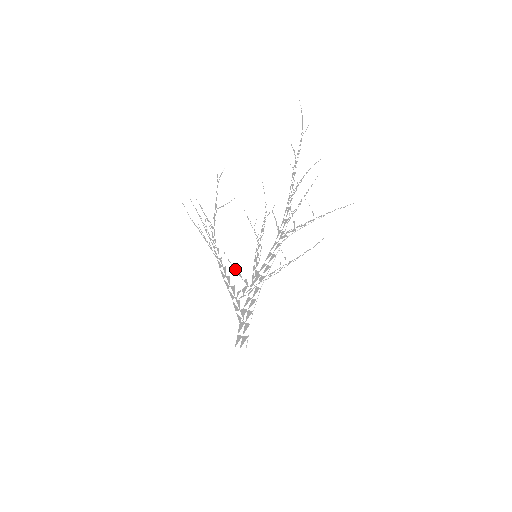
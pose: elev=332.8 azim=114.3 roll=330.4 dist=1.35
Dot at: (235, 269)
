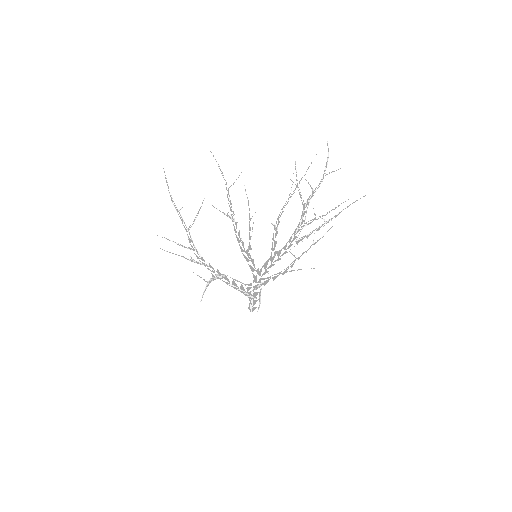
Dot at: occluded
